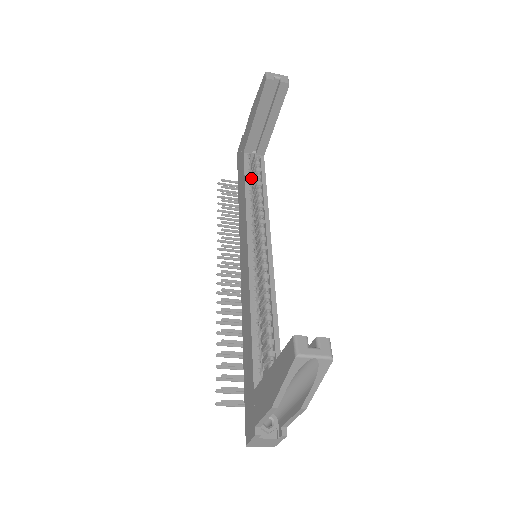
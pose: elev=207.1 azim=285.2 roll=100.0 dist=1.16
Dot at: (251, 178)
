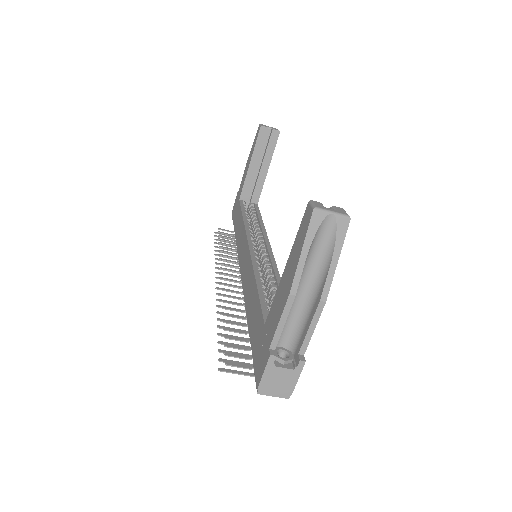
Dot at: occluded
